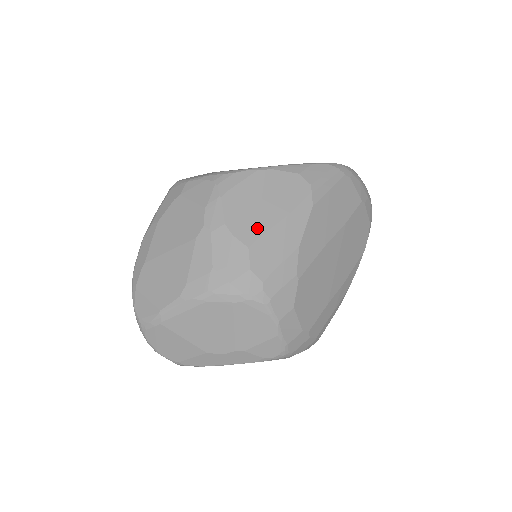
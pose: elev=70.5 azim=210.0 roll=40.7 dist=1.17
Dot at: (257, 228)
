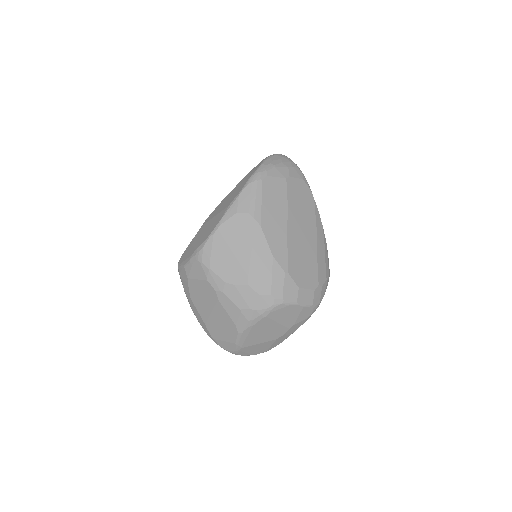
Dot at: (243, 269)
